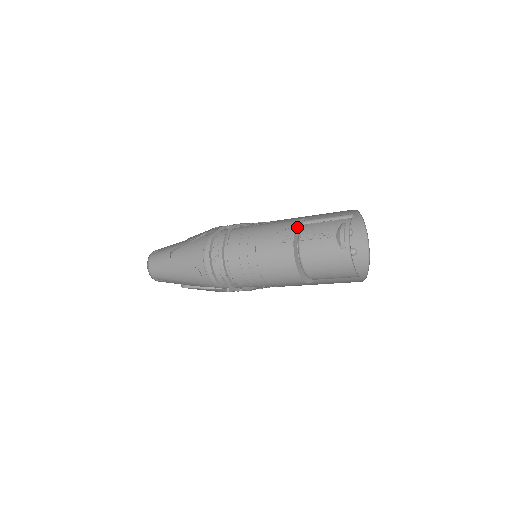
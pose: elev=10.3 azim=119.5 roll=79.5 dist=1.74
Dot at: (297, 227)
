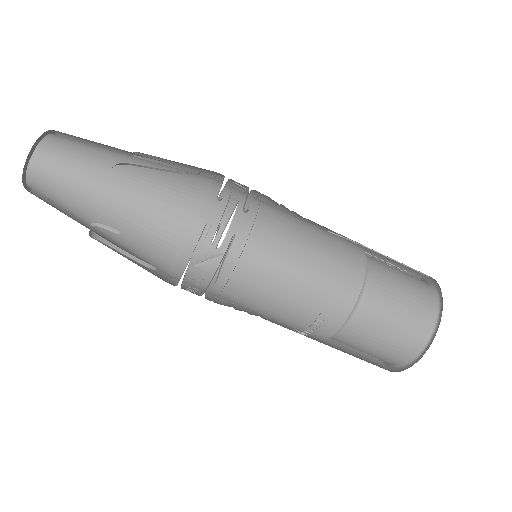
Dot at: occluded
